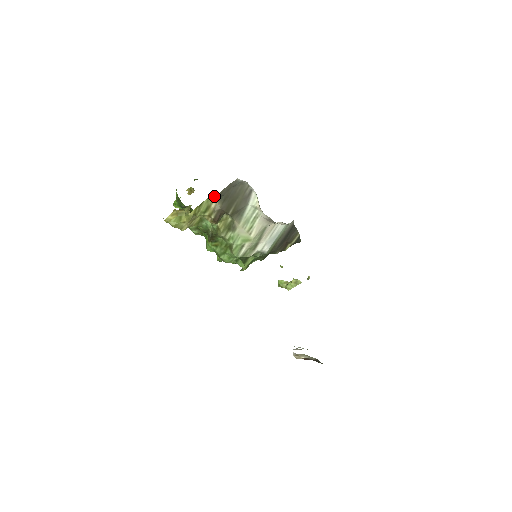
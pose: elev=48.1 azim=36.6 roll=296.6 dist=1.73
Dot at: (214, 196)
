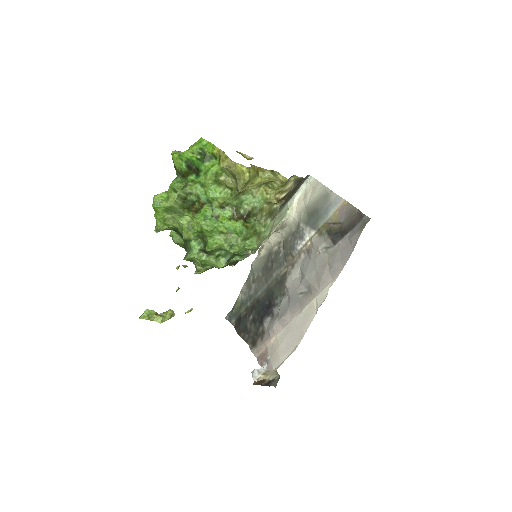
Dot at: (301, 177)
